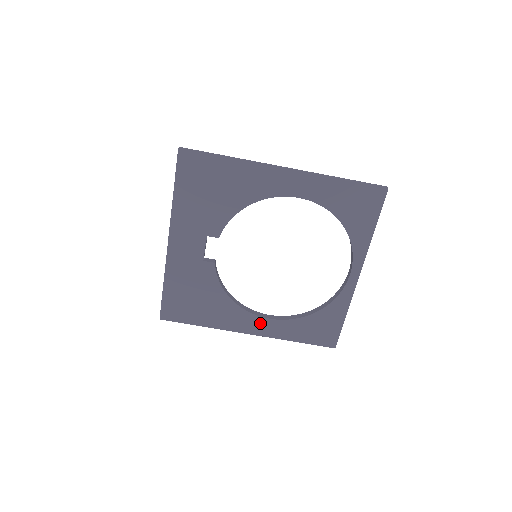
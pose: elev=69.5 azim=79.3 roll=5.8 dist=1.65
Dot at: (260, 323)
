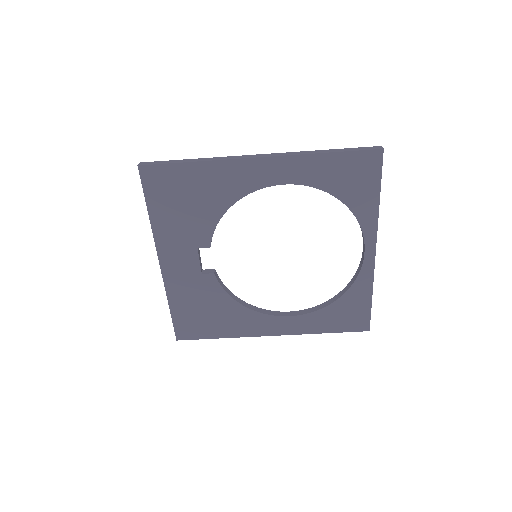
Dot at: (281, 322)
